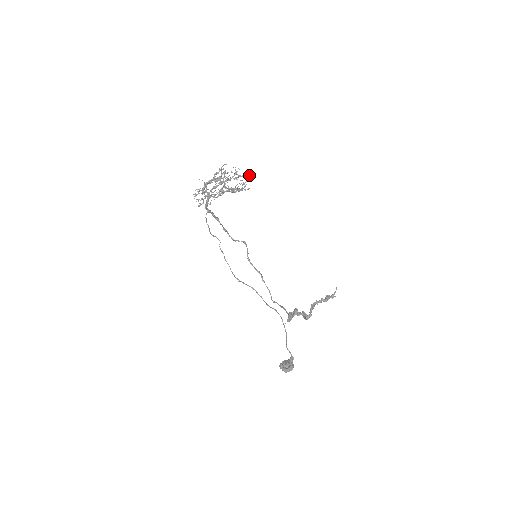
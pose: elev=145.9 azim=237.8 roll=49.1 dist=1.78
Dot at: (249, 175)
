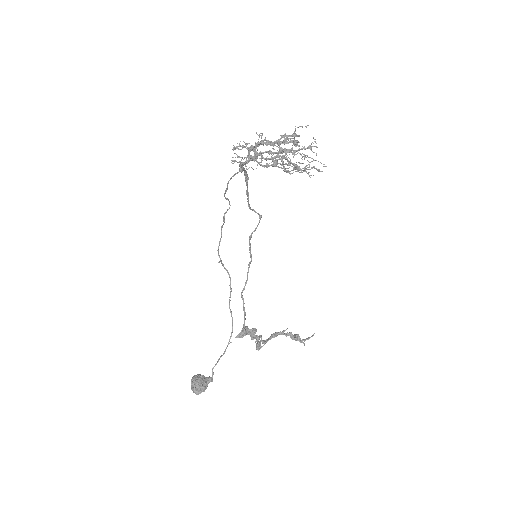
Dot at: occluded
